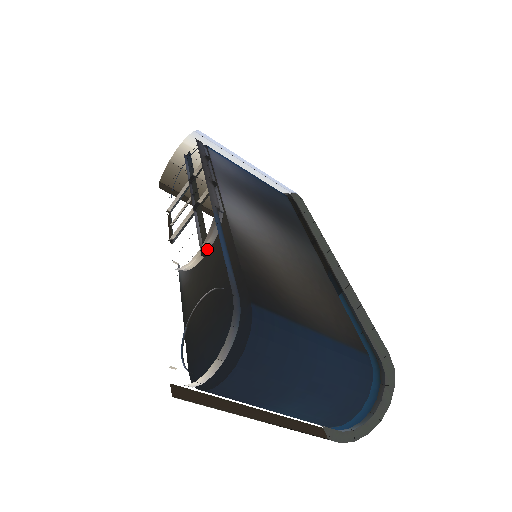
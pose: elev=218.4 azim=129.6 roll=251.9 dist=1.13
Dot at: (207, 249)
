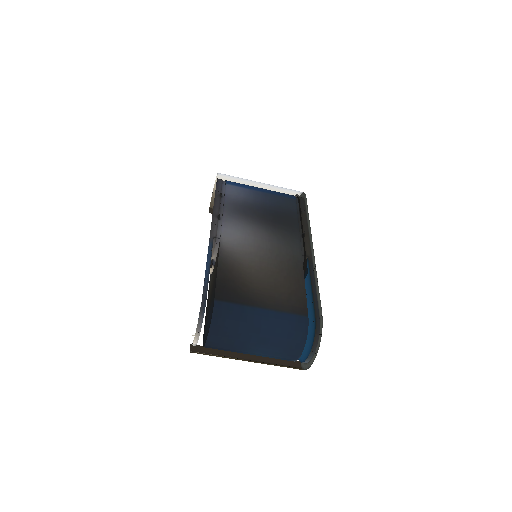
Dot at: (212, 263)
